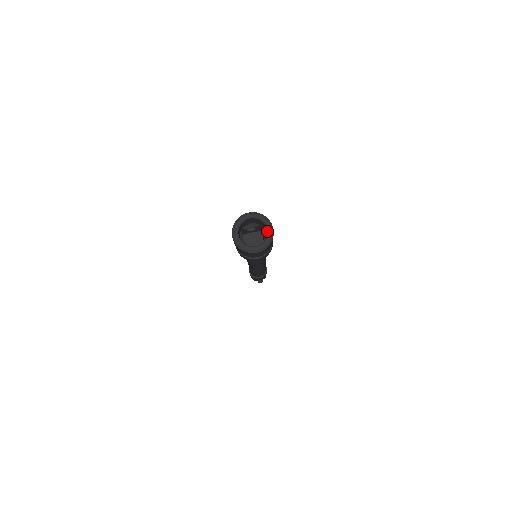
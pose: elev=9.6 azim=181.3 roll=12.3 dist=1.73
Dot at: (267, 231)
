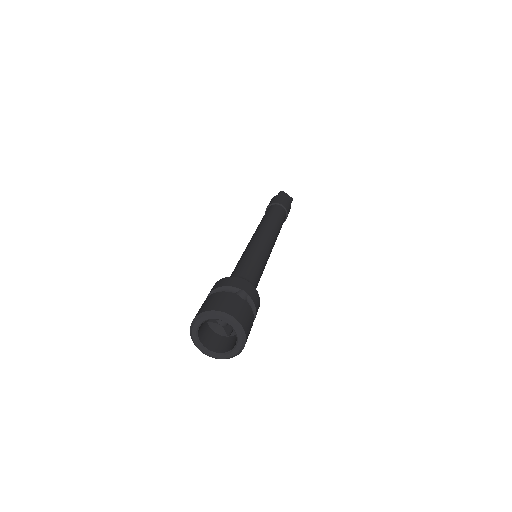
Dot at: (232, 350)
